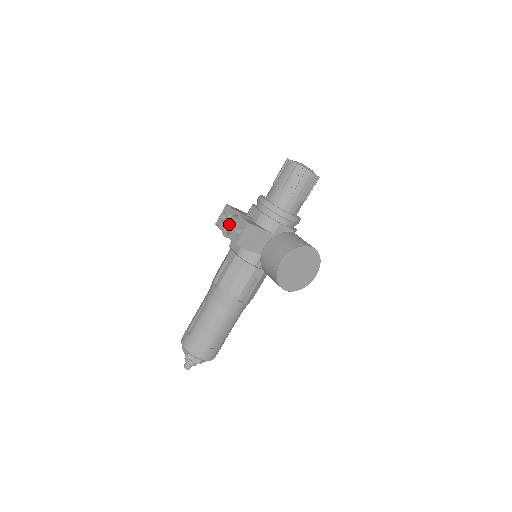
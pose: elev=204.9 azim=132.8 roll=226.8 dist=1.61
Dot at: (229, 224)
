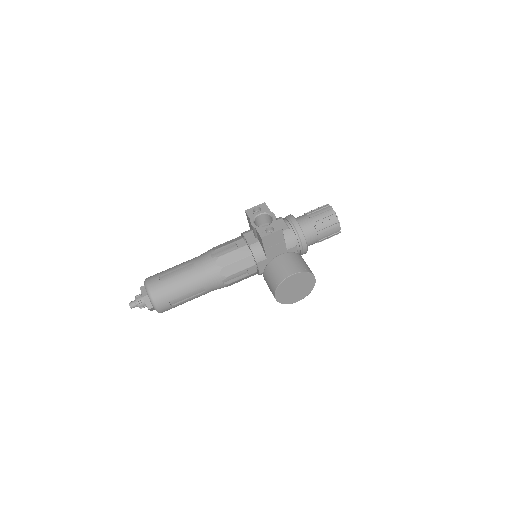
Dot at: (258, 218)
